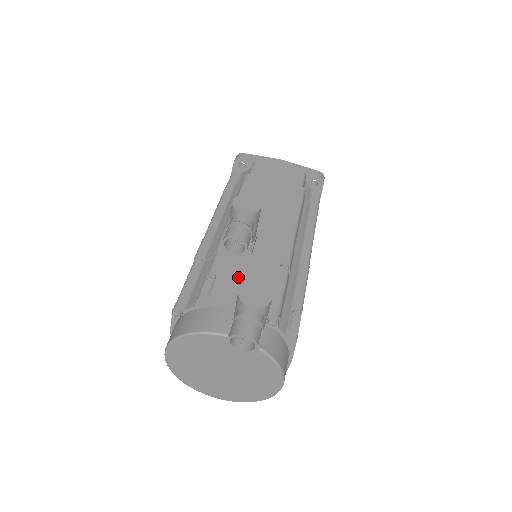
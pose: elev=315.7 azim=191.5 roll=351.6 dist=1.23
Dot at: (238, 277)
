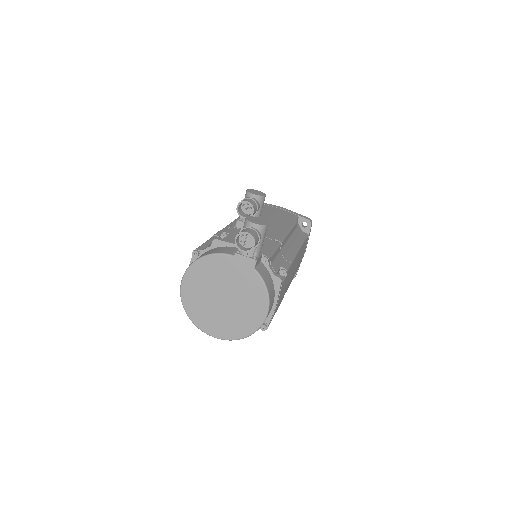
Dot at: occluded
